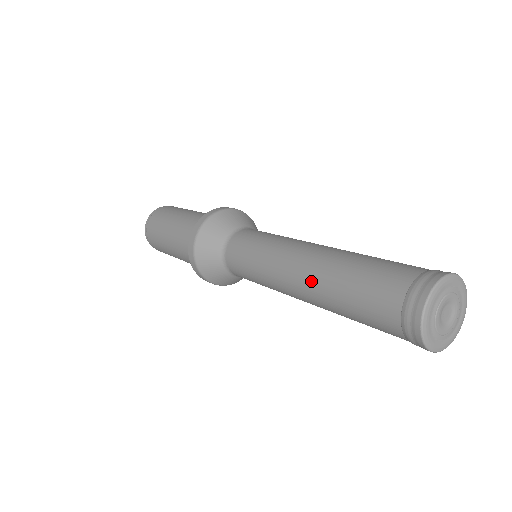
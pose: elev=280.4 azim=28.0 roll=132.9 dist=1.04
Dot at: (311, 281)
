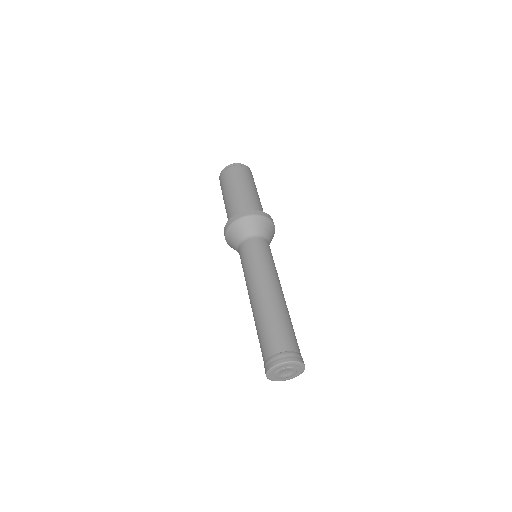
Dot at: occluded
